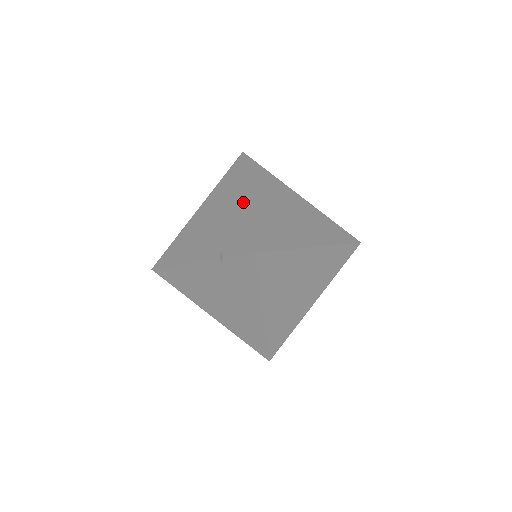
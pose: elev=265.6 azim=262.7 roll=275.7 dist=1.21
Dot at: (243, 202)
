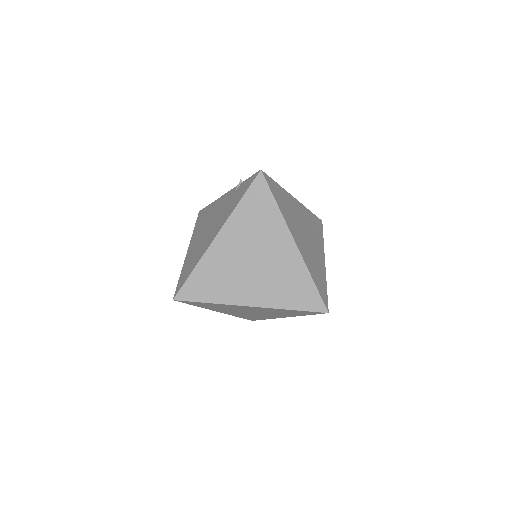
Dot at: occluded
